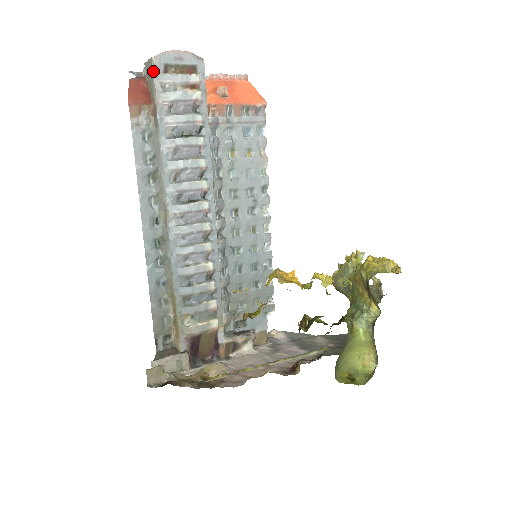
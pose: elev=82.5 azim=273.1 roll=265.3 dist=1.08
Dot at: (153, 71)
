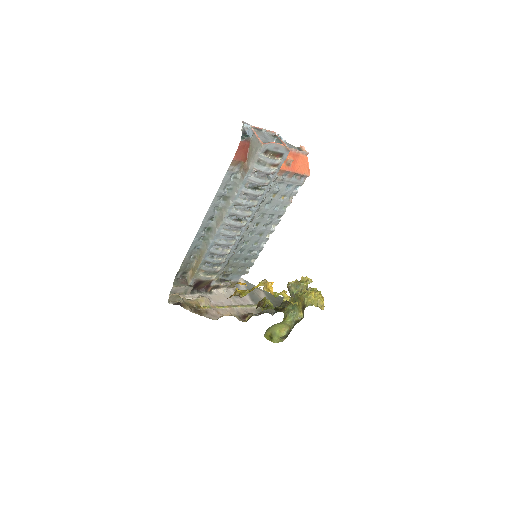
Dot at: (258, 151)
